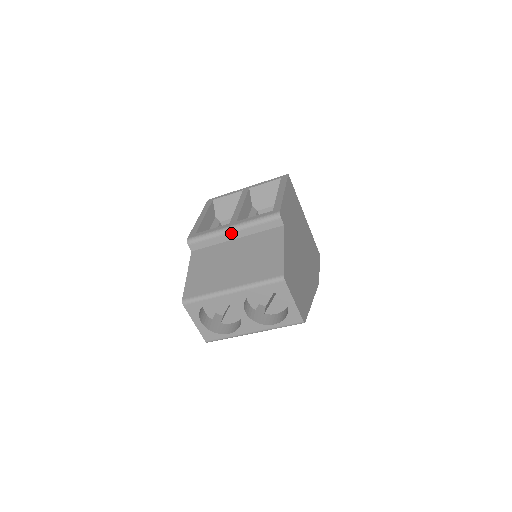
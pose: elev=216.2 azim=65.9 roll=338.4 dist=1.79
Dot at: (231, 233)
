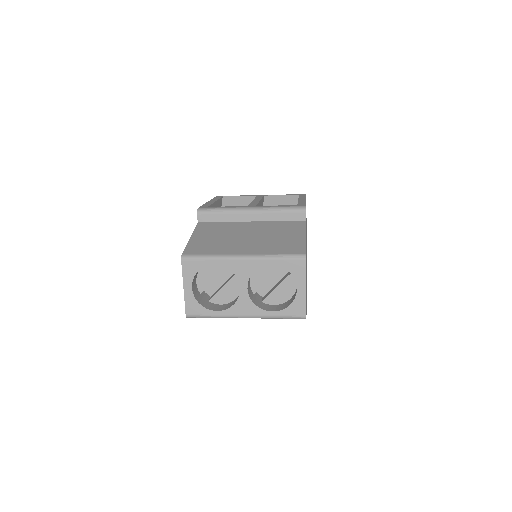
Dot at: (248, 213)
